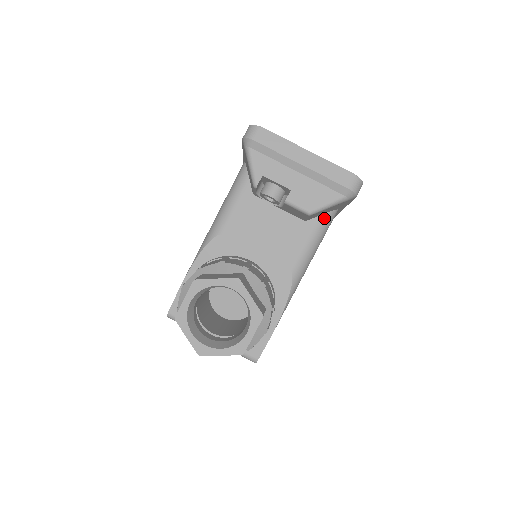
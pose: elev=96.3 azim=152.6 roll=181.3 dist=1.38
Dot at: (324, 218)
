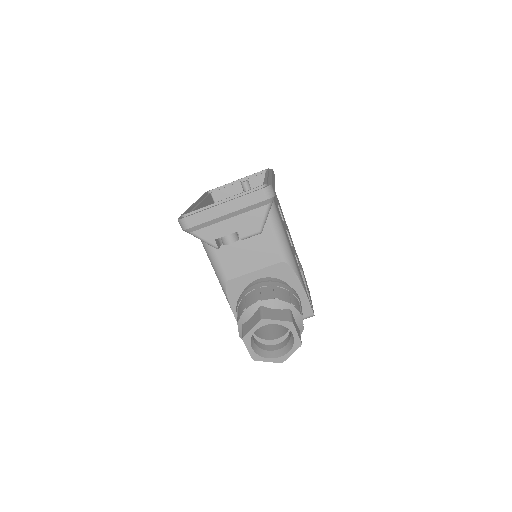
Dot at: (270, 215)
